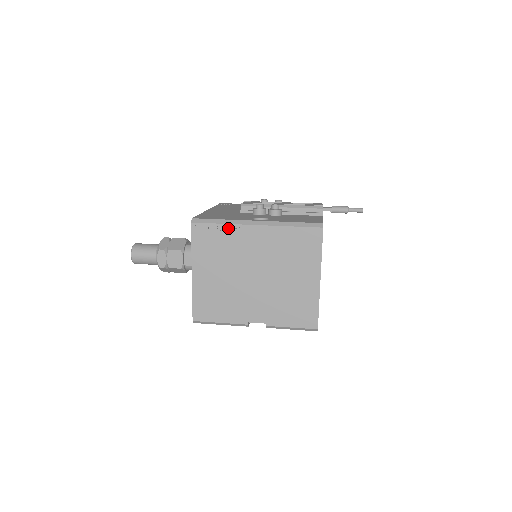
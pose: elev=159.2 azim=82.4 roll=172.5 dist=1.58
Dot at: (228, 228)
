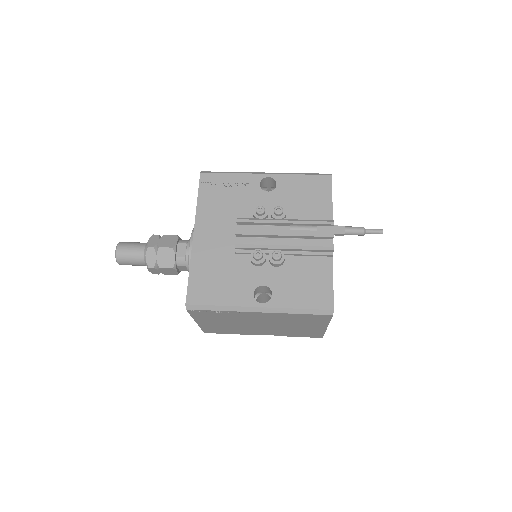
Dot at: (228, 312)
